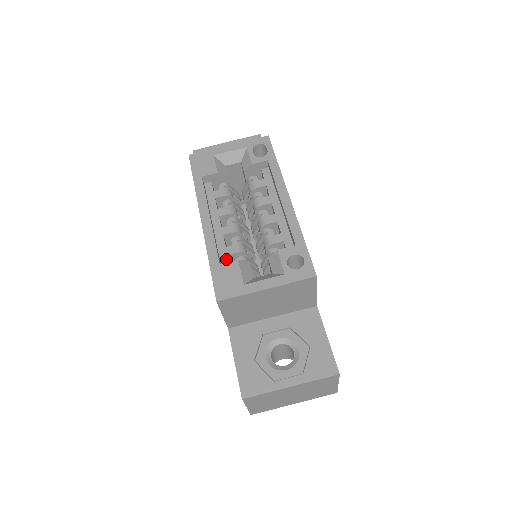
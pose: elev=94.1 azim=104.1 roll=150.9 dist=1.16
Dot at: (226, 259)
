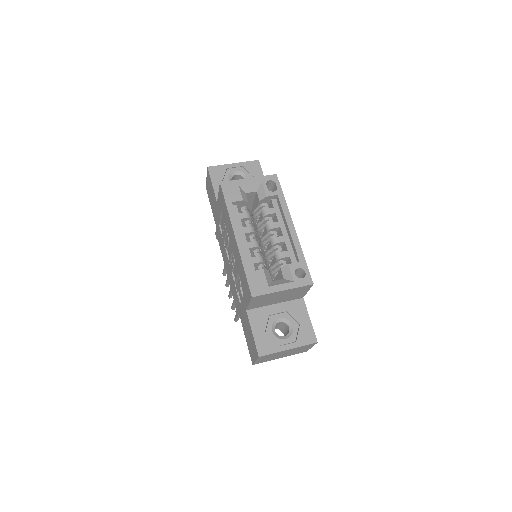
Dot at: (253, 266)
